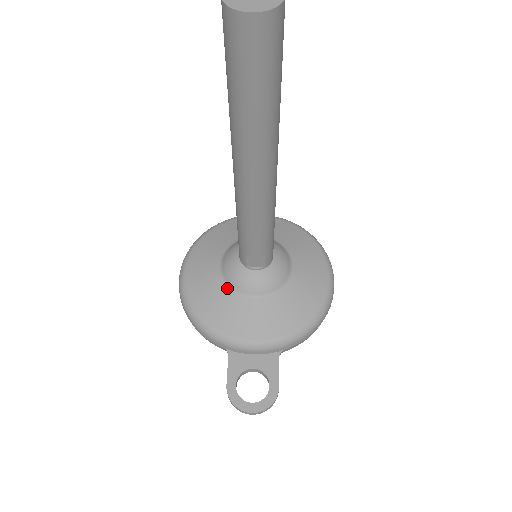
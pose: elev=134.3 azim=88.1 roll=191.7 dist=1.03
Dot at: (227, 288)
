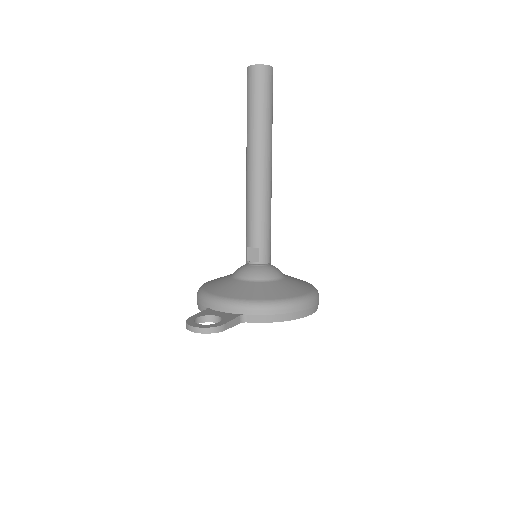
Dot at: (230, 277)
